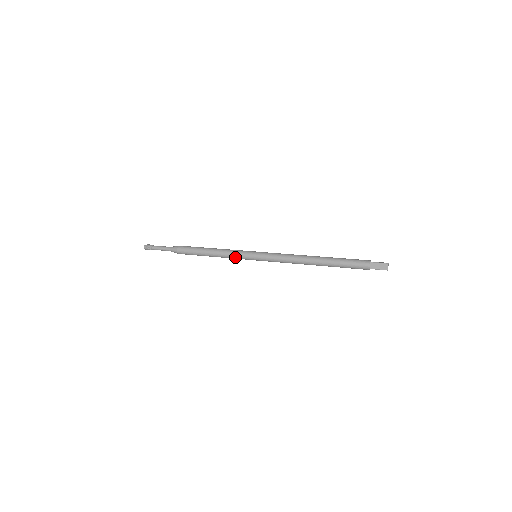
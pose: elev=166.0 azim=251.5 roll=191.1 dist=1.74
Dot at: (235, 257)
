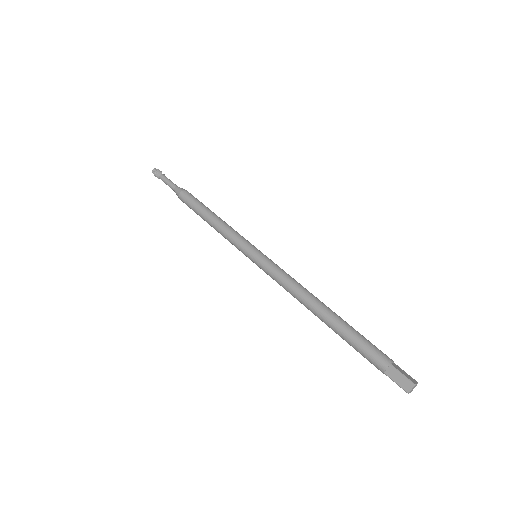
Dot at: (232, 242)
